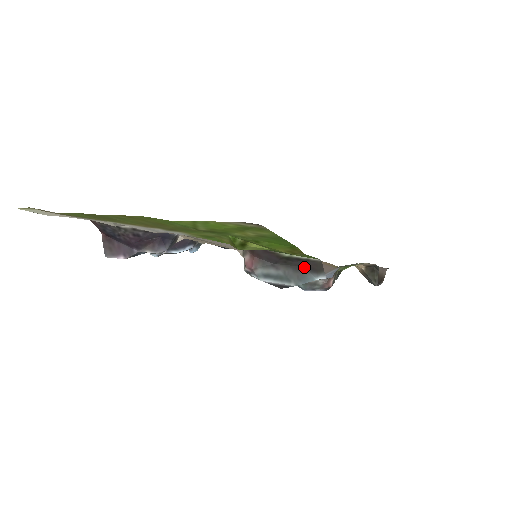
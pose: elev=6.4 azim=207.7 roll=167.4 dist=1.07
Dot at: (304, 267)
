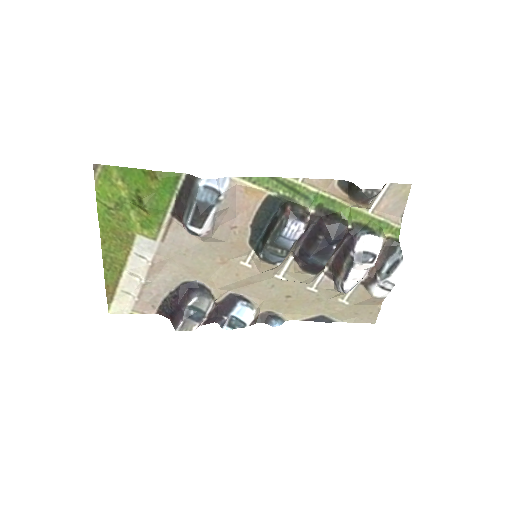
Dot at: (190, 188)
